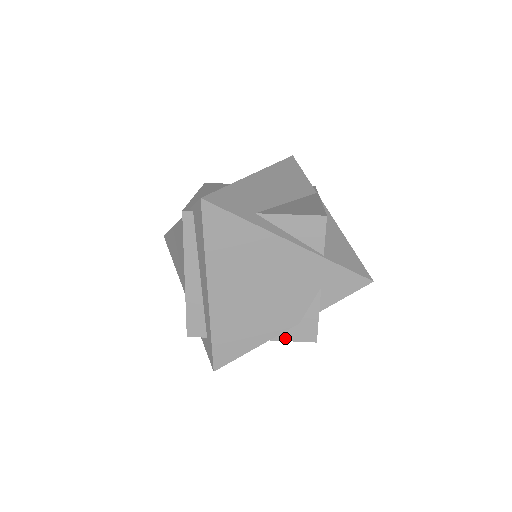
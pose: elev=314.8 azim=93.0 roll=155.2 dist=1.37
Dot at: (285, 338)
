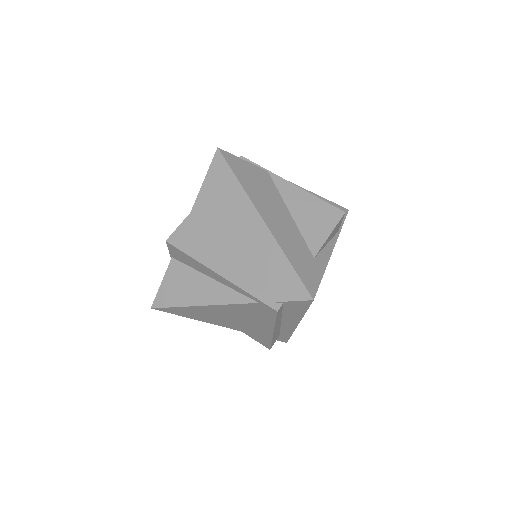
Dot at: occluded
